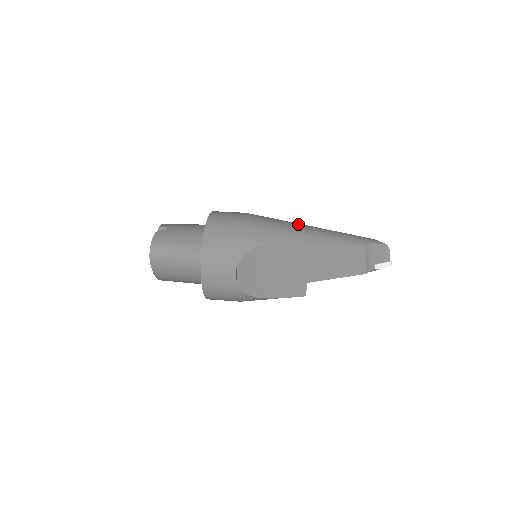
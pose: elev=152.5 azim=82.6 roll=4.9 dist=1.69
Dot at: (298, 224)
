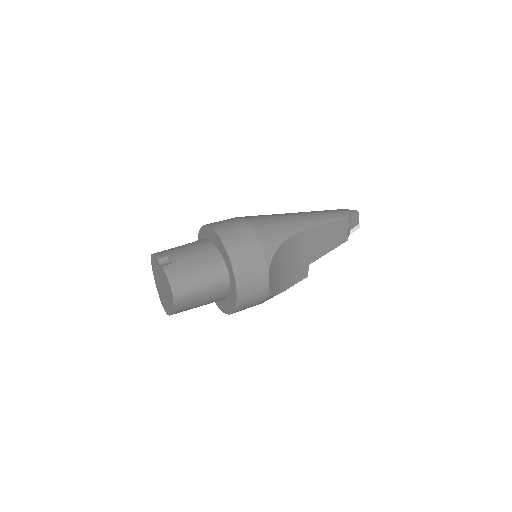
Dot at: (289, 214)
